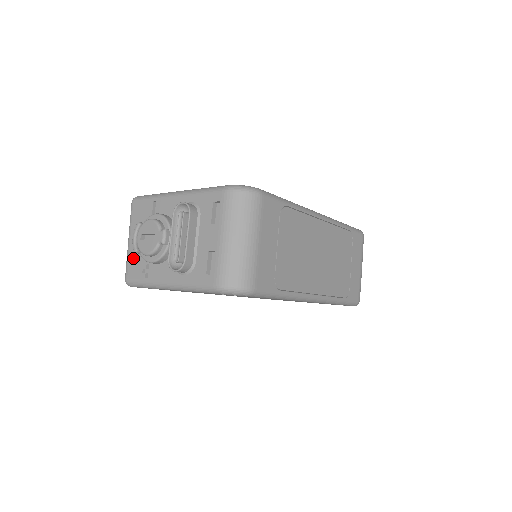
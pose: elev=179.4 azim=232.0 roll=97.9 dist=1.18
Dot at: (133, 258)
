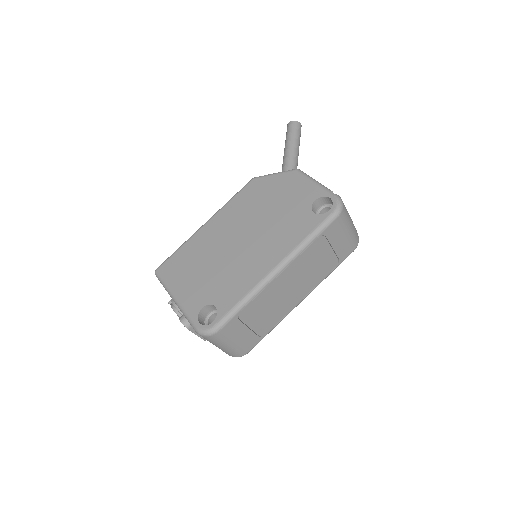
Dot at: occluded
